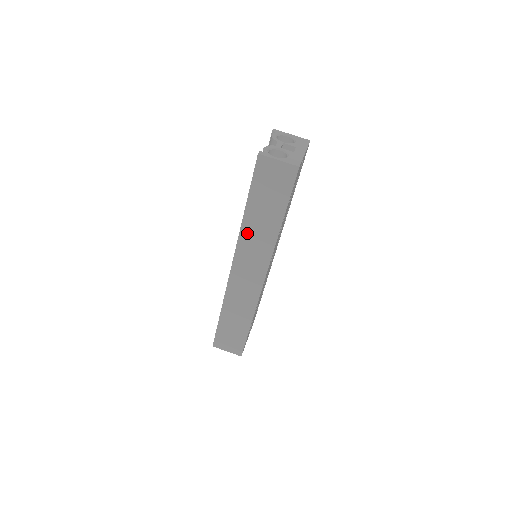
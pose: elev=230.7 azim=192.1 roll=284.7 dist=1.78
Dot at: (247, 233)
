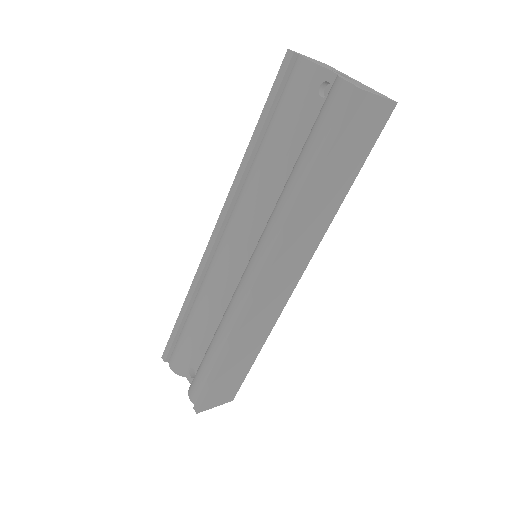
Dot at: (300, 225)
